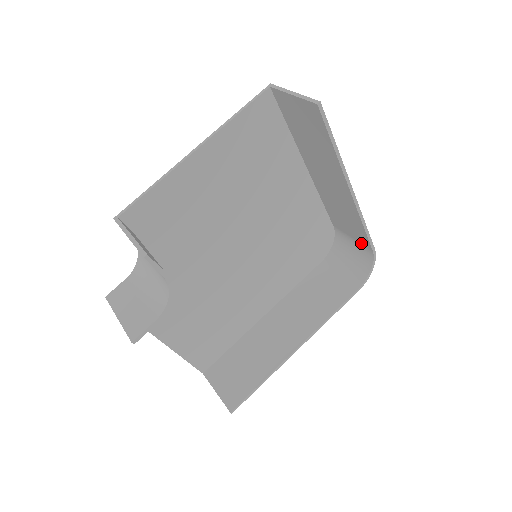
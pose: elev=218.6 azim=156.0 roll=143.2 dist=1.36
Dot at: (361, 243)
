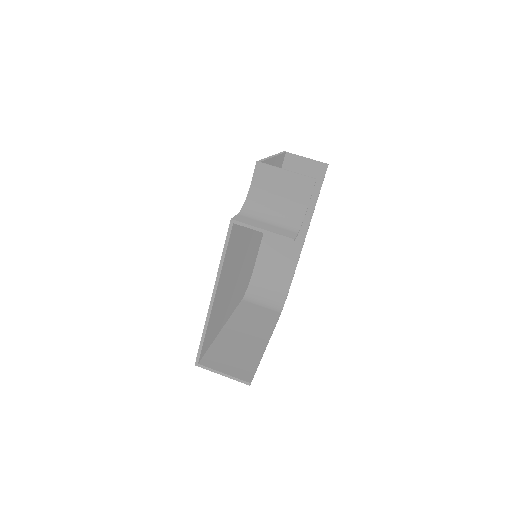
Dot at: (280, 281)
